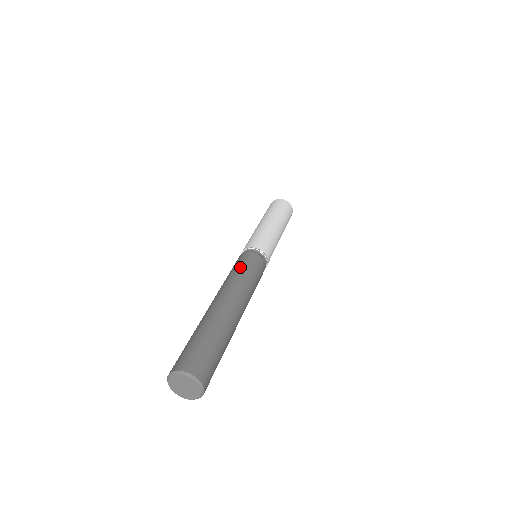
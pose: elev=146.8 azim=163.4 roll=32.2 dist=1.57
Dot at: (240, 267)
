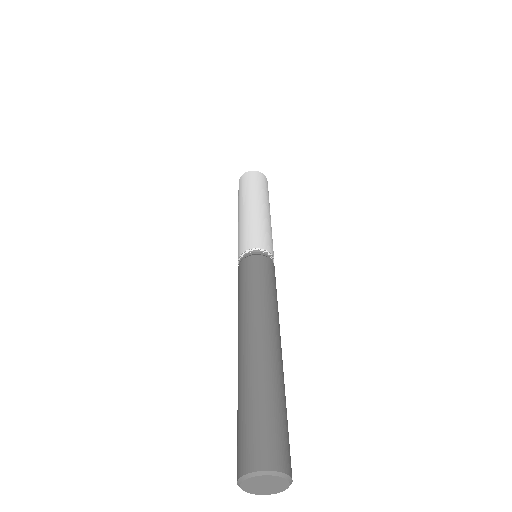
Dot at: (239, 291)
